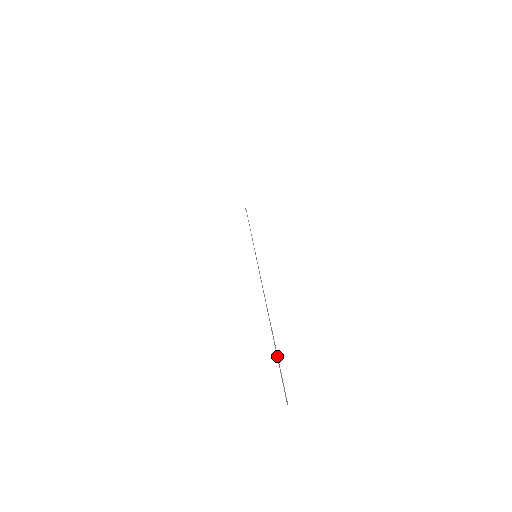
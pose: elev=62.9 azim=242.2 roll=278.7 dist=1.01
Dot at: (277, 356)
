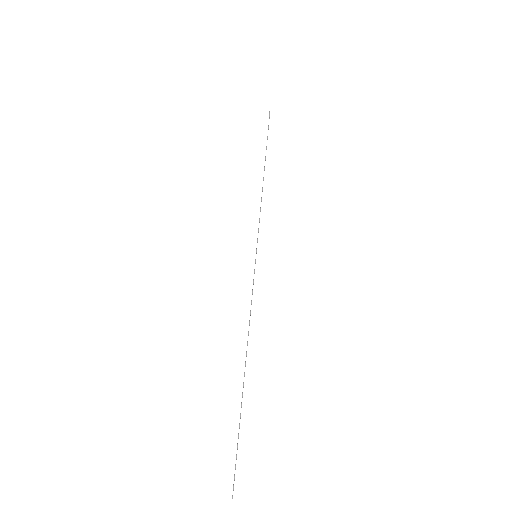
Dot at: occluded
